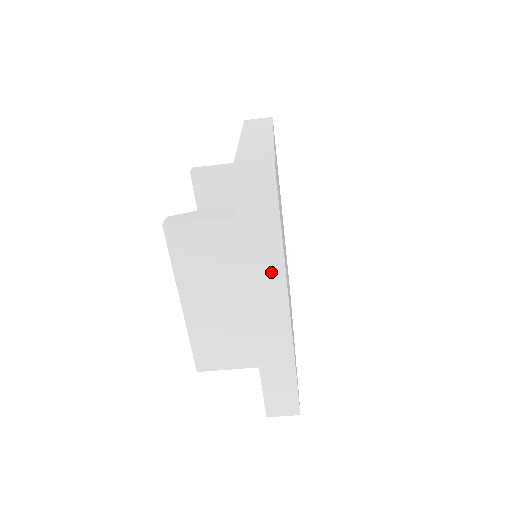
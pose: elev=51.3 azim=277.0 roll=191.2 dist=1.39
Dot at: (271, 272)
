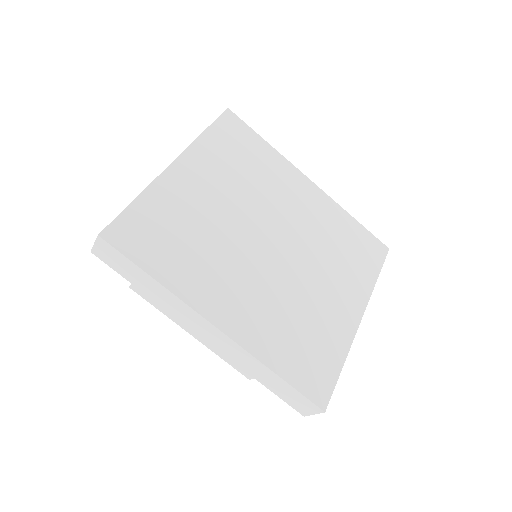
Dot at: (174, 303)
